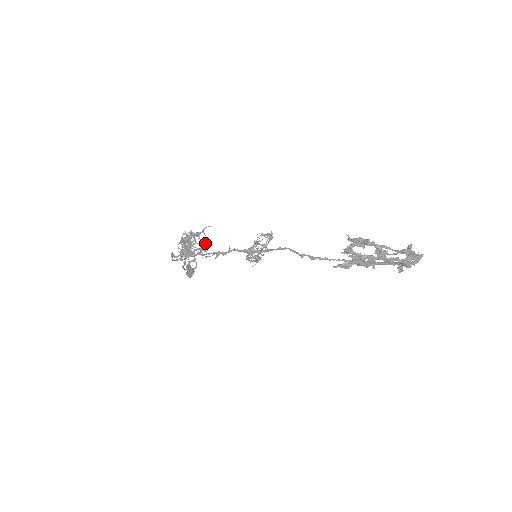
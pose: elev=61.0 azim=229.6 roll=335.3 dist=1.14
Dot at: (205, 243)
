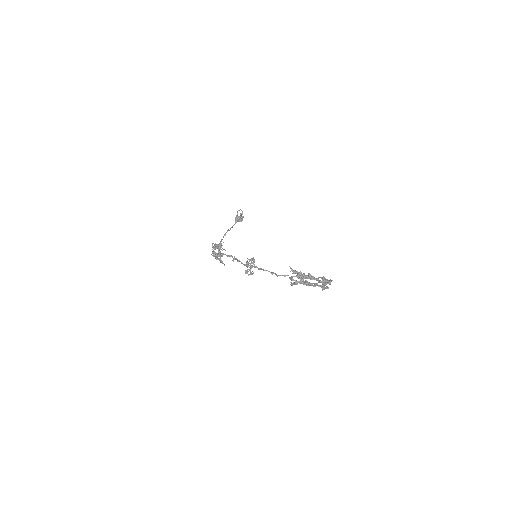
Dot at: occluded
